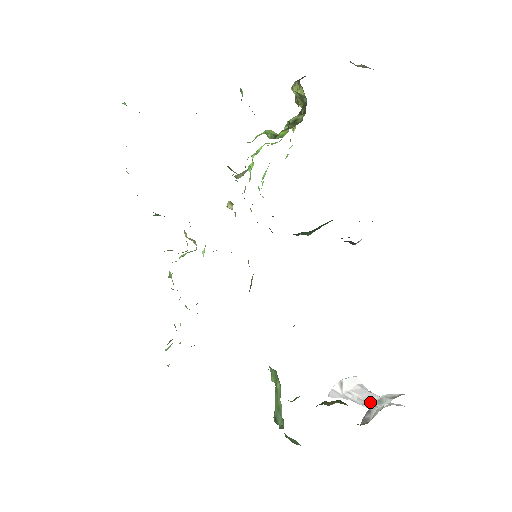
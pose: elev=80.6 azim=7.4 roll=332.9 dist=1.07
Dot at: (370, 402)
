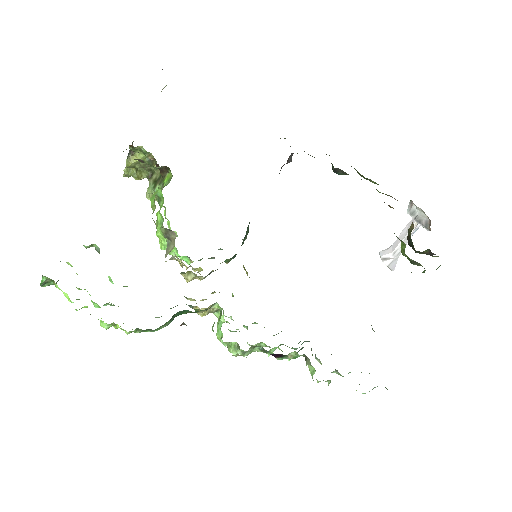
Dot at: occluded
